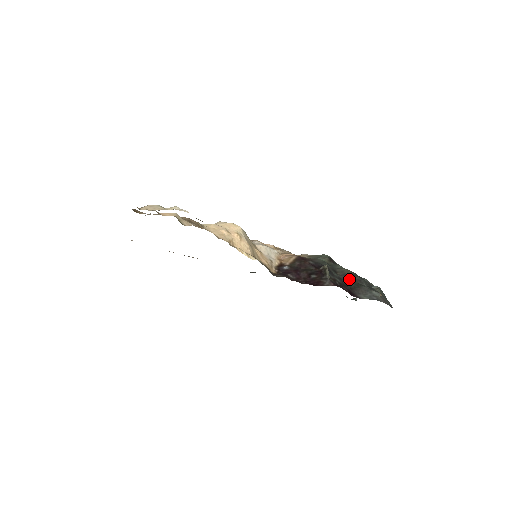
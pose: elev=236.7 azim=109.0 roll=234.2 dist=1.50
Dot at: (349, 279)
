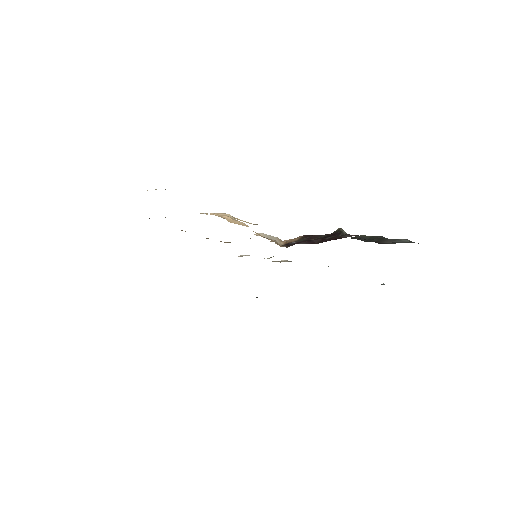
Dot at: (369, 239)
